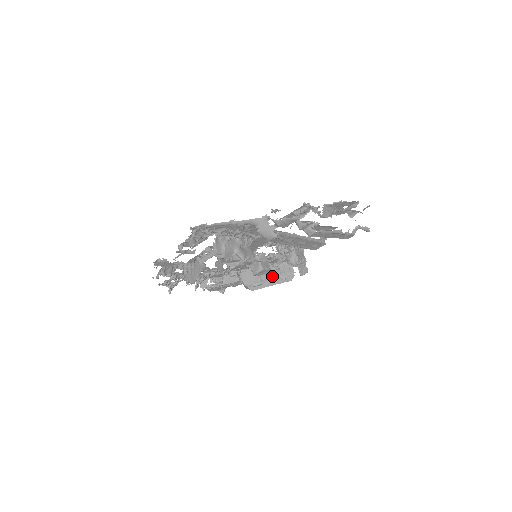
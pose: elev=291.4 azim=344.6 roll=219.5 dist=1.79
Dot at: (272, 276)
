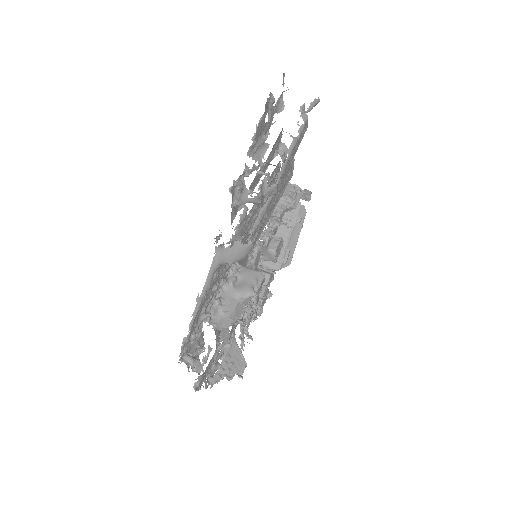
Dot at: (287, 233)
